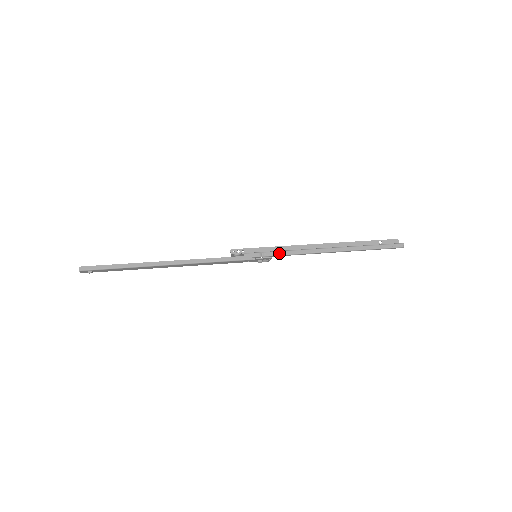
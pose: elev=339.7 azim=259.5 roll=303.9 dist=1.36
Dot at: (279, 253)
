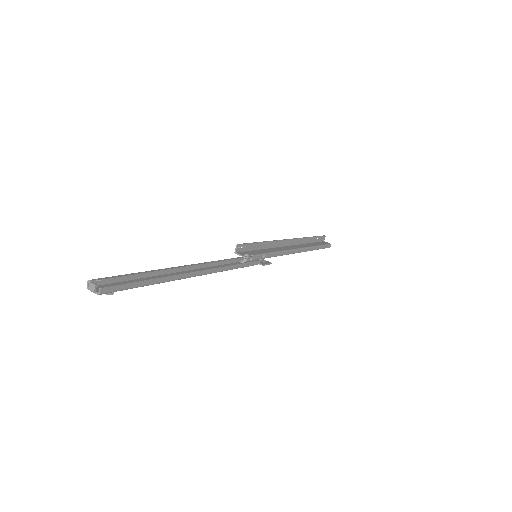
Dot at: (273, 255)
